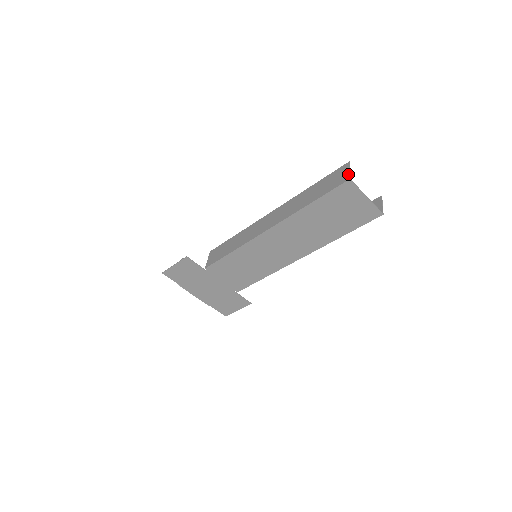
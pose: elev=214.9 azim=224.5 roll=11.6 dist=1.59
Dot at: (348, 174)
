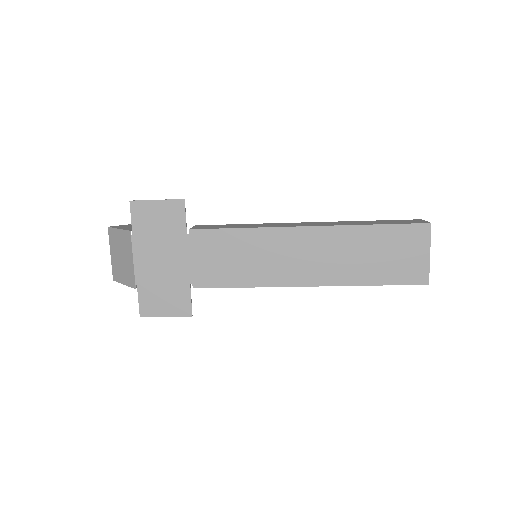
Dot at: (426, 221)
